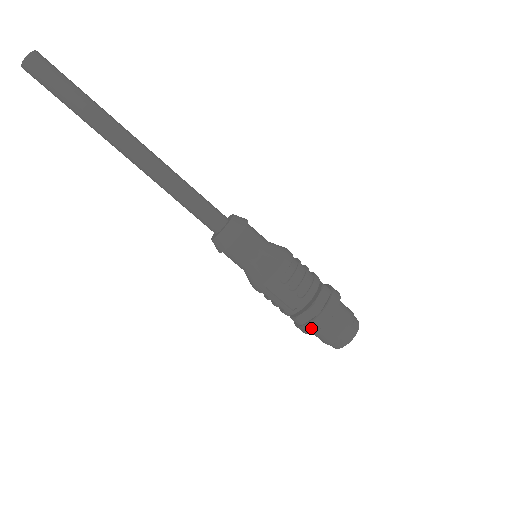
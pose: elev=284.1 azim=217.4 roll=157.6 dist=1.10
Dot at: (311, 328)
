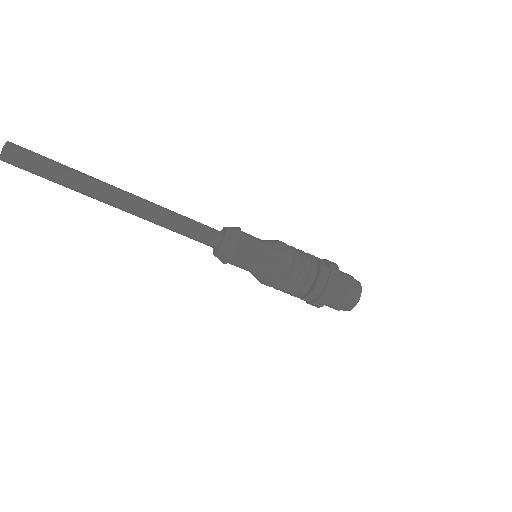
Dot at: (318, 305)
